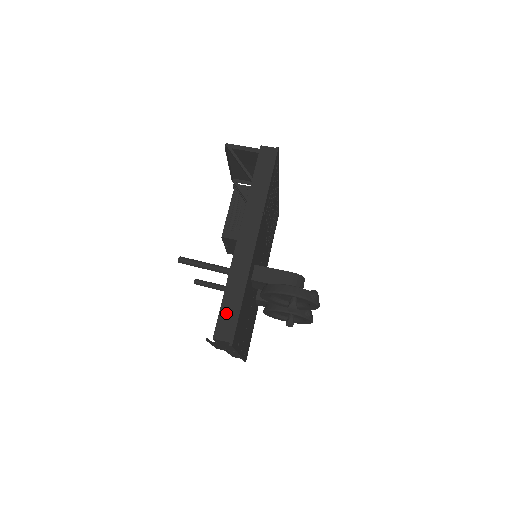
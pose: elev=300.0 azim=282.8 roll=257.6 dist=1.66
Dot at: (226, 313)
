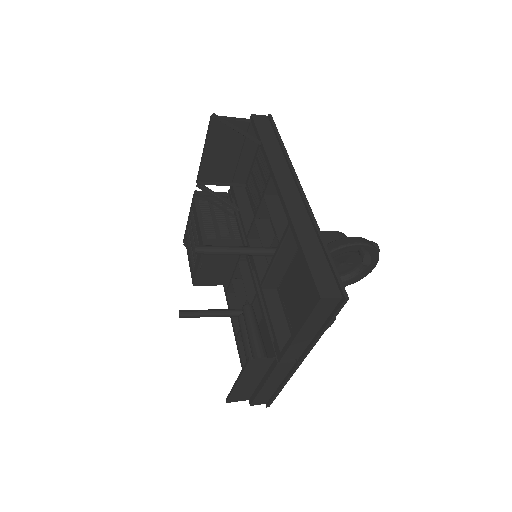
Dot at: (317, 267)
